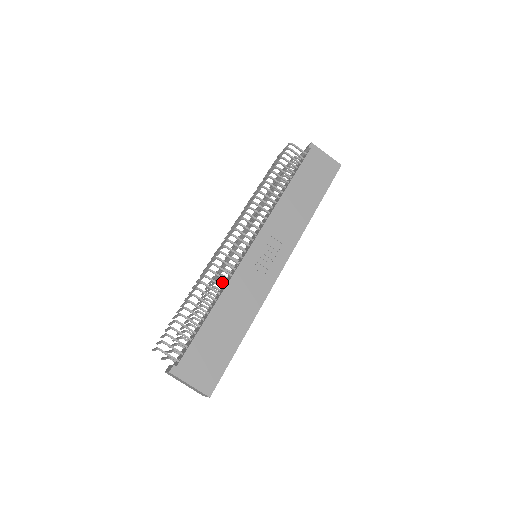
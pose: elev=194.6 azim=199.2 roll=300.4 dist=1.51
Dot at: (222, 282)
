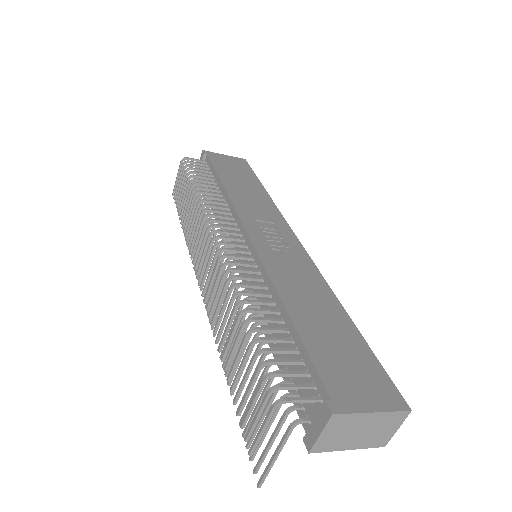
Dot at: (251, 296)
